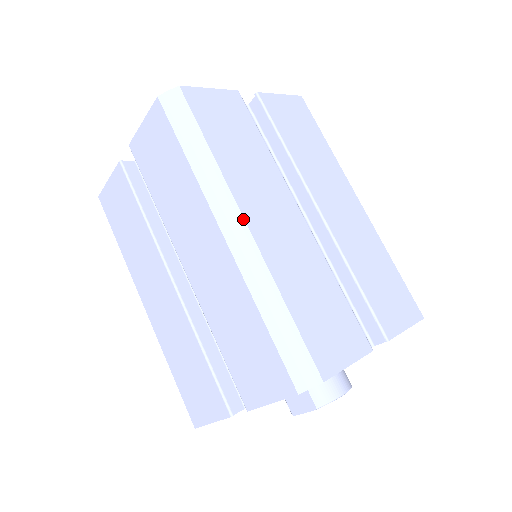
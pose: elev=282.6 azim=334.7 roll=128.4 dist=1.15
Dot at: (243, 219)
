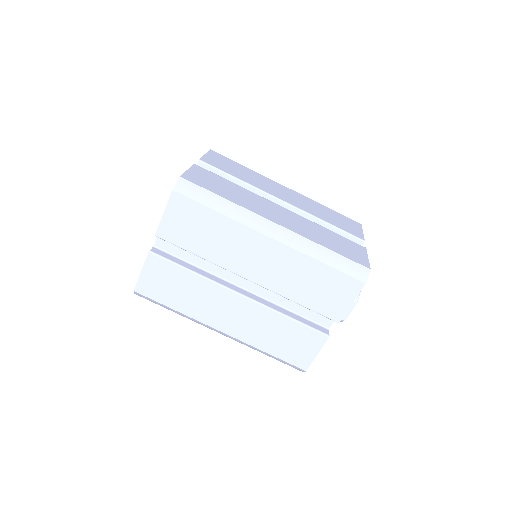
Dot at: (274, 223)
